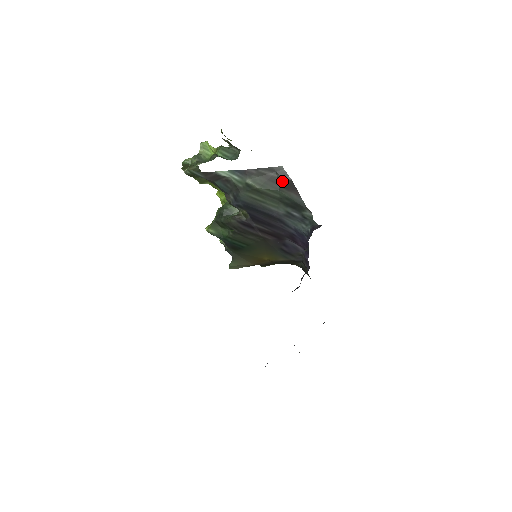
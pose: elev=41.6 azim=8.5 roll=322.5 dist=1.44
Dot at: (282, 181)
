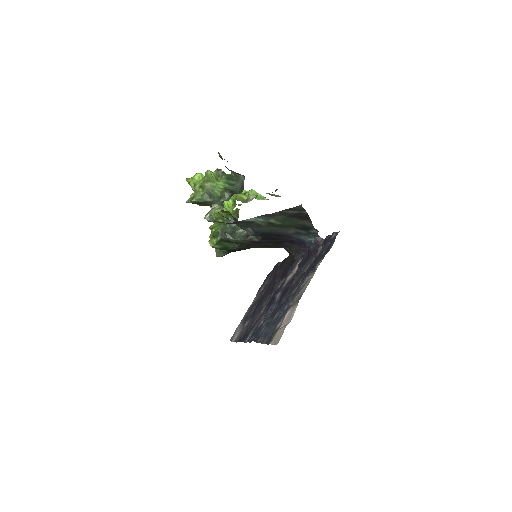
Dot at: (300, 215)
